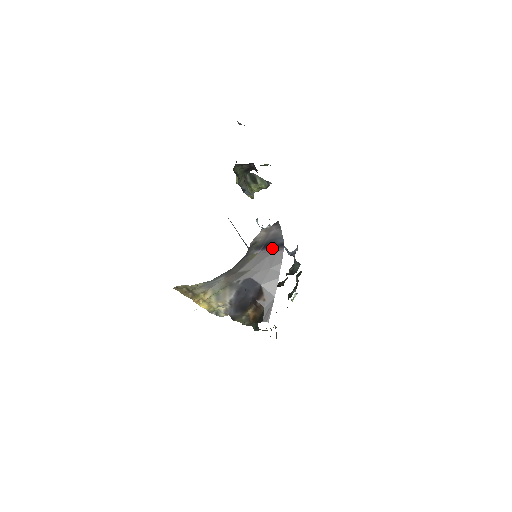
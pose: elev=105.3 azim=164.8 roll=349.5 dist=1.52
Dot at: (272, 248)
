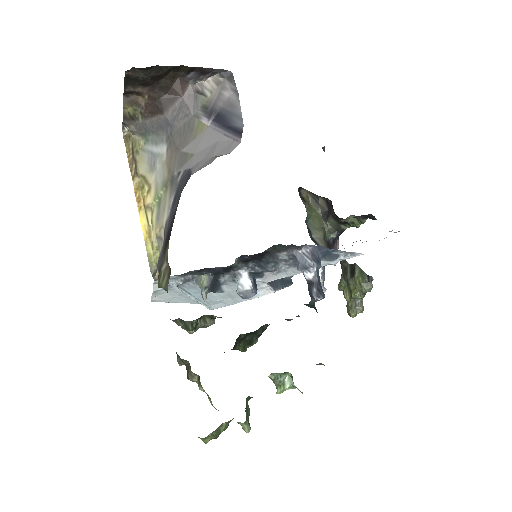
Dot at: (226, 130)
